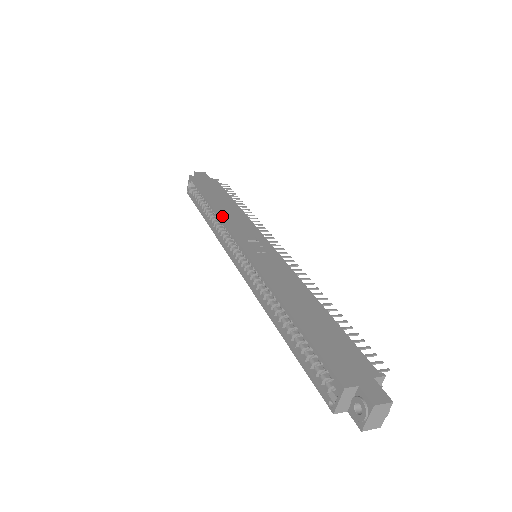
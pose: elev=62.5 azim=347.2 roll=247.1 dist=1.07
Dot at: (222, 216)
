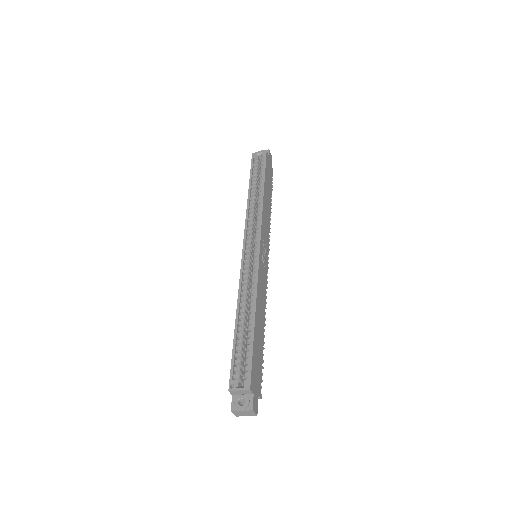
Dot at: (264, 210)
